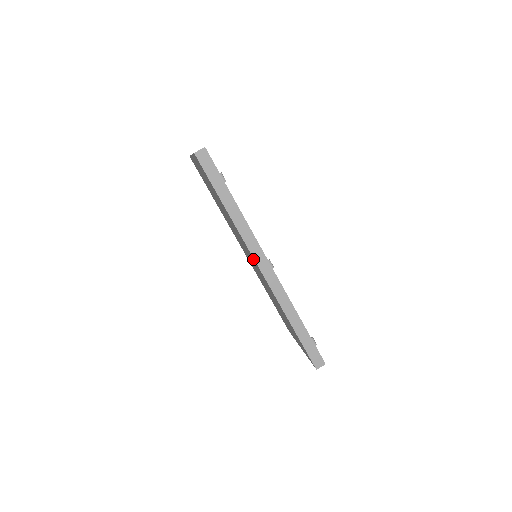
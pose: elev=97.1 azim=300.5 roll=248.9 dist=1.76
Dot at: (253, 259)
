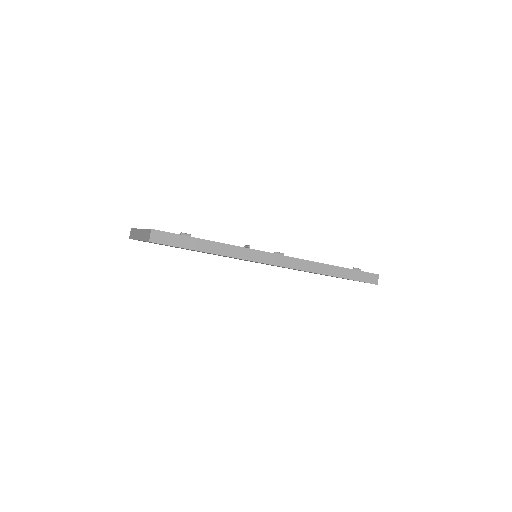
Dot at: occluded
